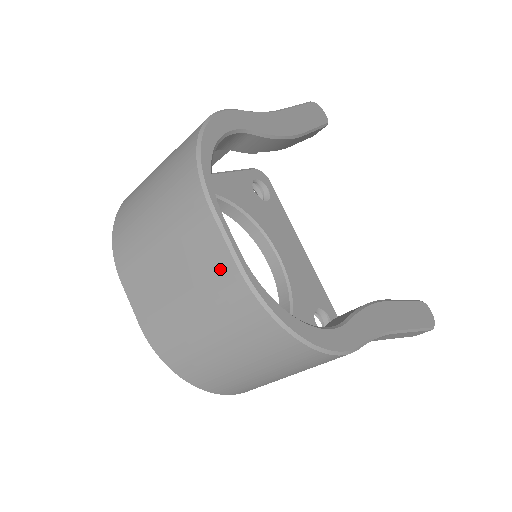
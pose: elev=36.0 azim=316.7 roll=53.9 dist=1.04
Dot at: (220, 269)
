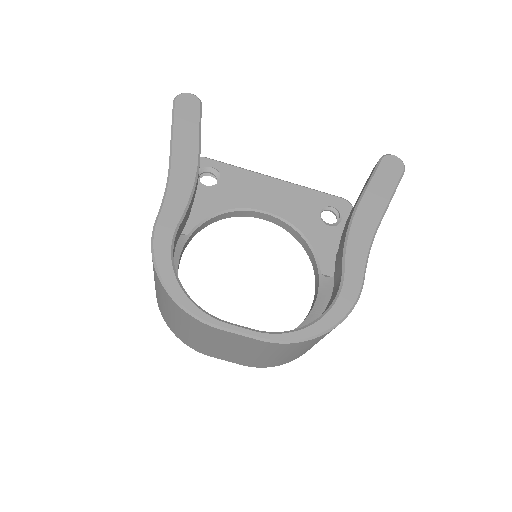
Dot at: (254, 343)
